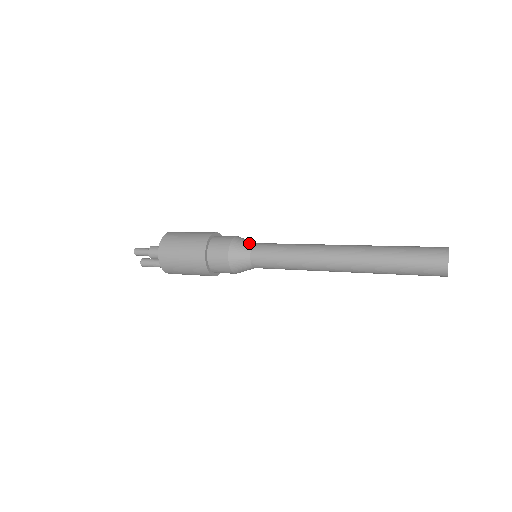
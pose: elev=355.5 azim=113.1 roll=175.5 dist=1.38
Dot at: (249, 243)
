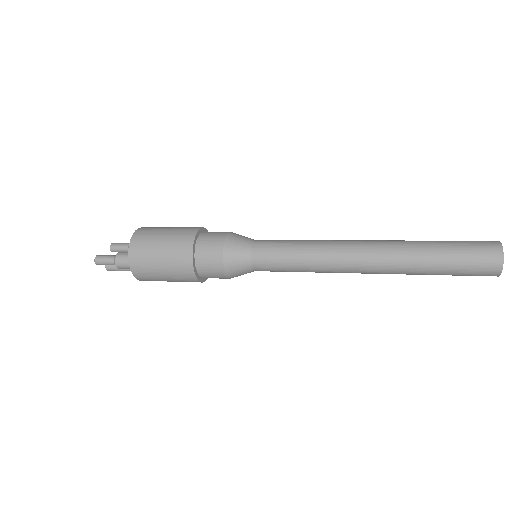
Dot at: (246, 245)
